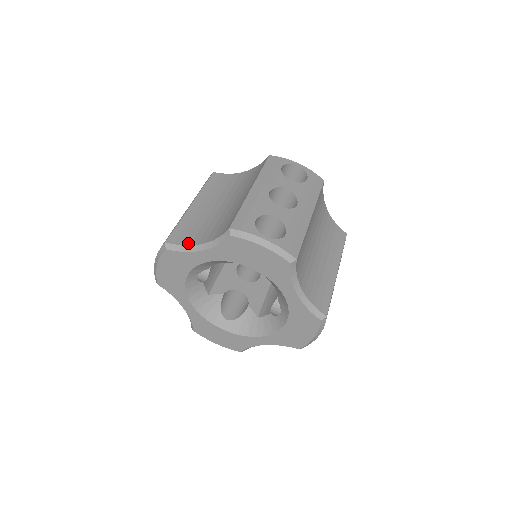
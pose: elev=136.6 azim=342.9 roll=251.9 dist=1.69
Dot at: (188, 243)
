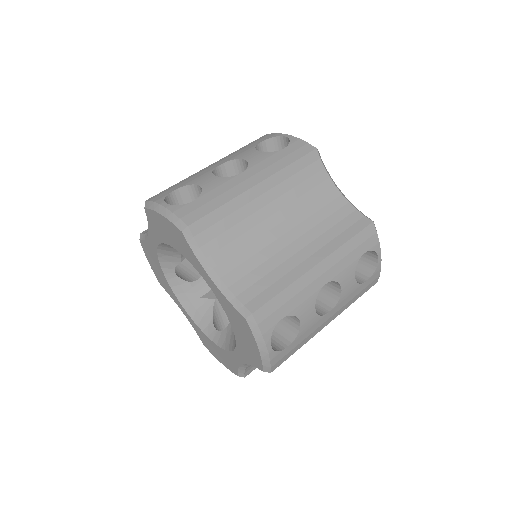
Dot at: occluded
